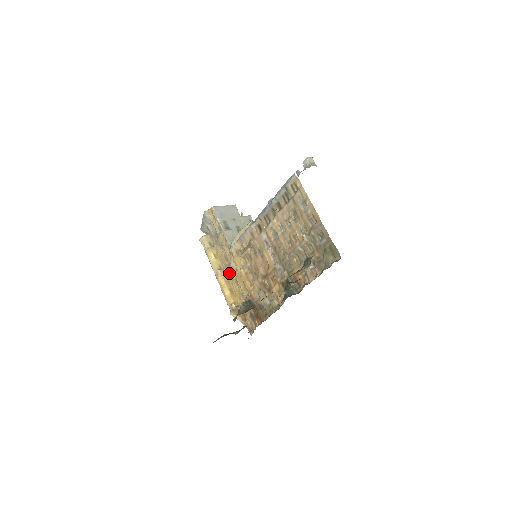
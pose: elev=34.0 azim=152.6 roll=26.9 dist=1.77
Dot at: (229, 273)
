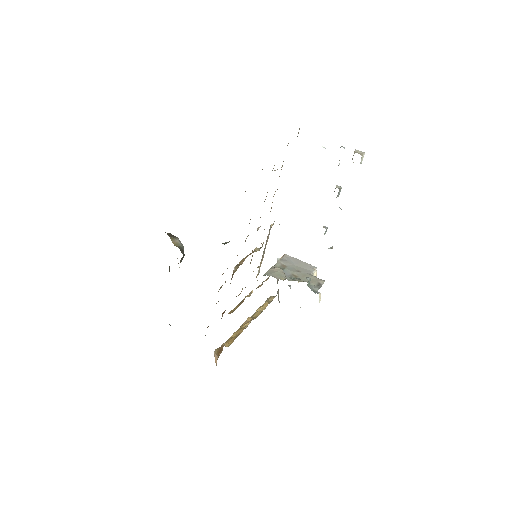
Dot at: occluded
